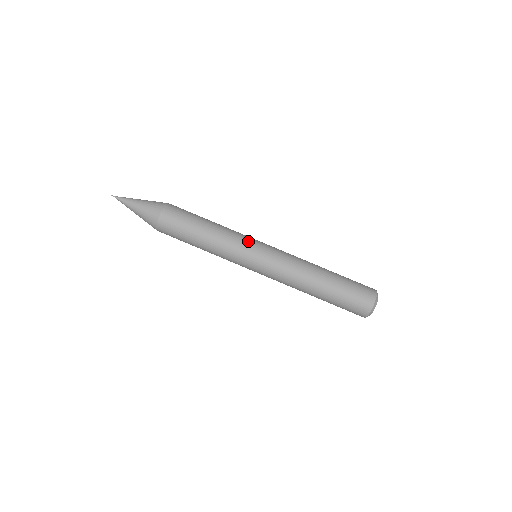
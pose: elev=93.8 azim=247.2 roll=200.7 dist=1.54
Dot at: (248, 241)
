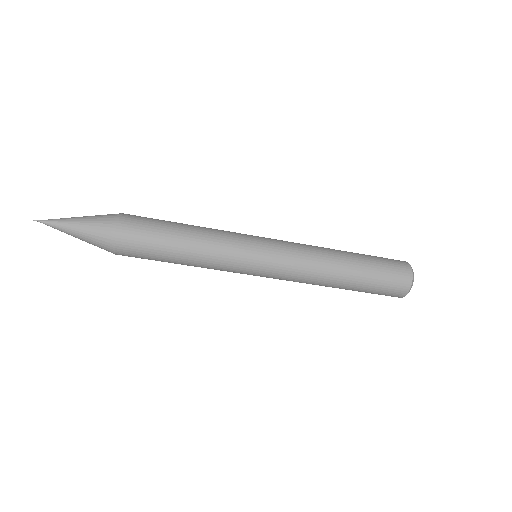
Dot at: (241, 265)
